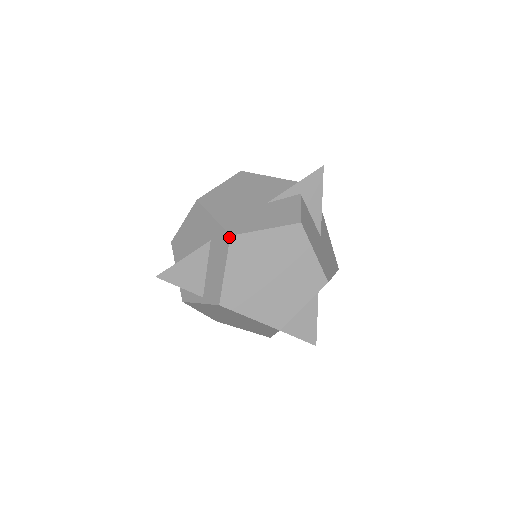
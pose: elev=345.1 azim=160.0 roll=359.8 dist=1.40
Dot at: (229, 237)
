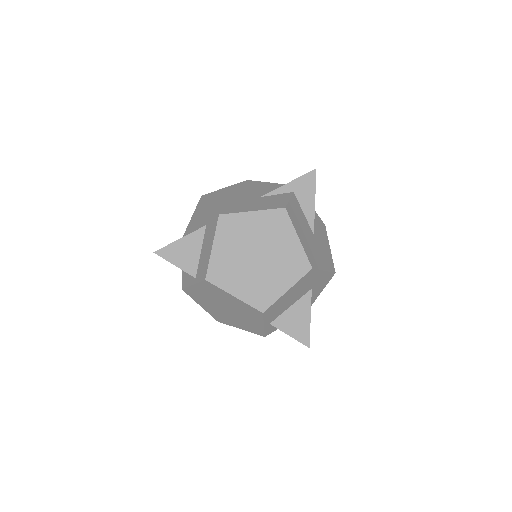
Dot at: (218, 216)
